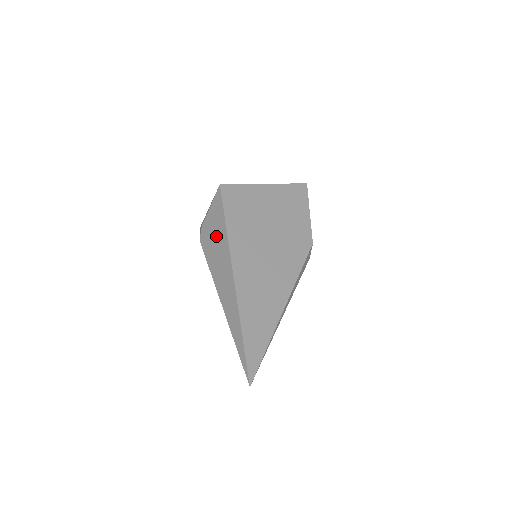
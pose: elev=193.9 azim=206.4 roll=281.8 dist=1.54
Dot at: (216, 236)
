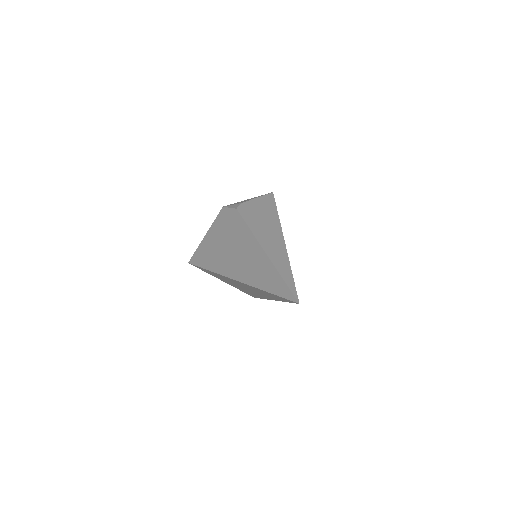
Dot at: (263, 213)
